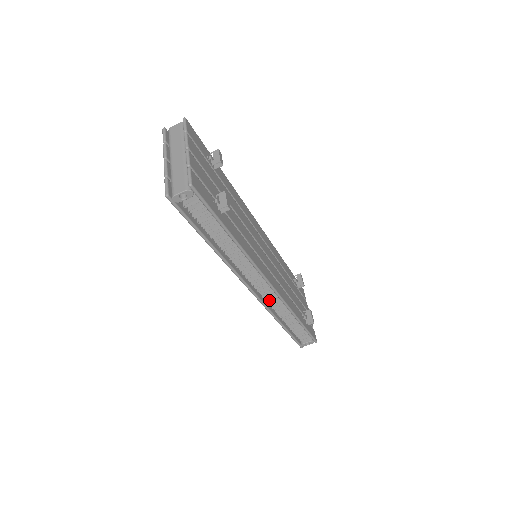
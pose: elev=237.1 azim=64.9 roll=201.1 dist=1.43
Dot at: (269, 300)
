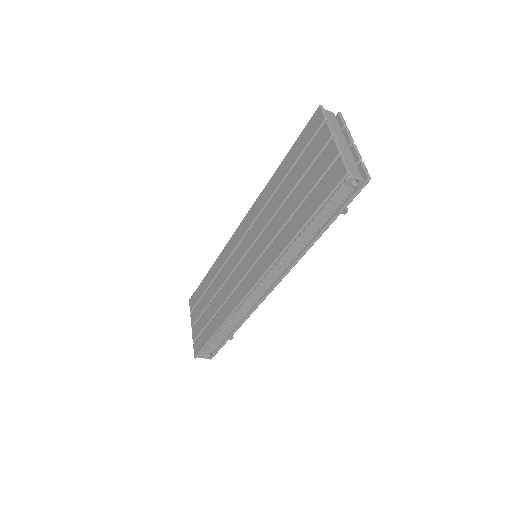
Dot at: (245, 302)
